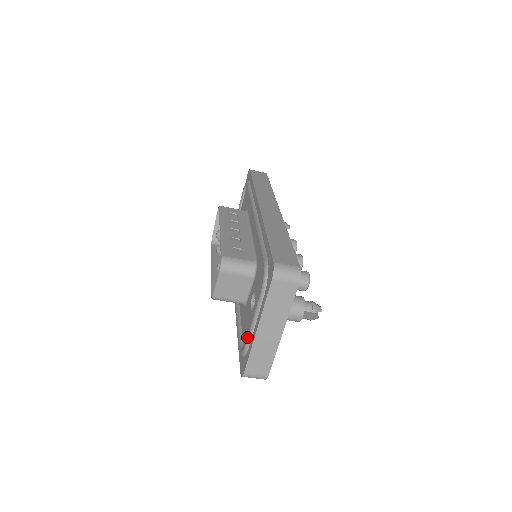
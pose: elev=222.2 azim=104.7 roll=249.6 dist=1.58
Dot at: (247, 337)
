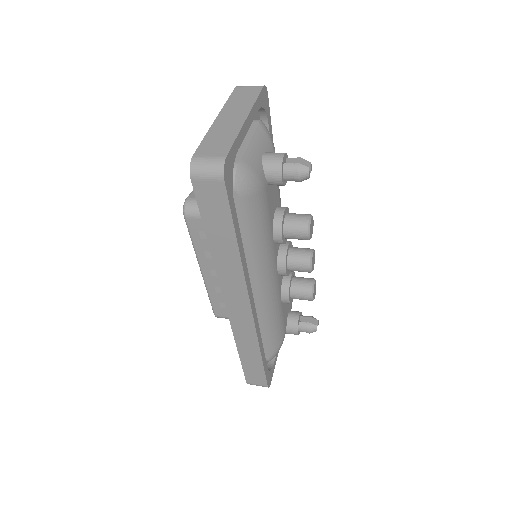
Dot at: occluded
